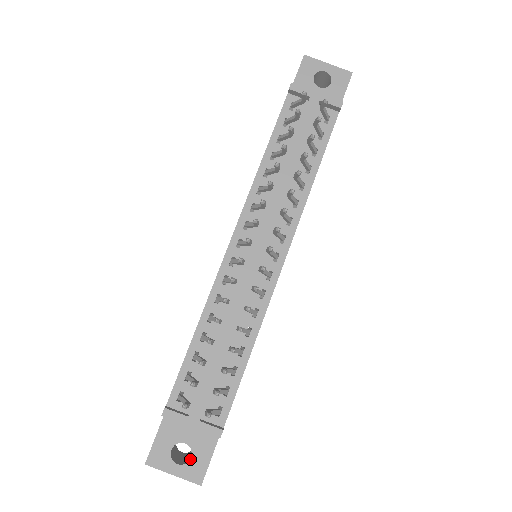
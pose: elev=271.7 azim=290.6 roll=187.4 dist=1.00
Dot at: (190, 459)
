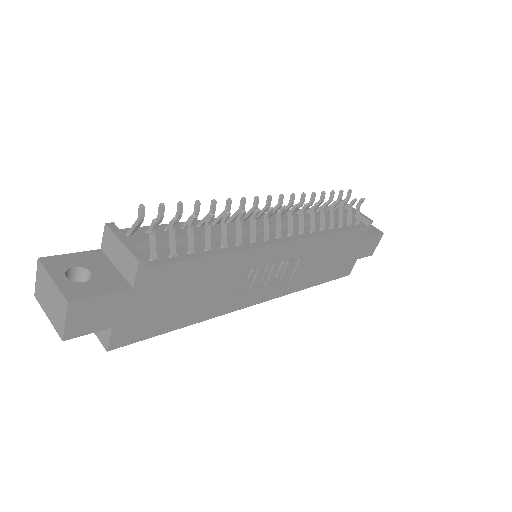
Dot at: (82, 282)
